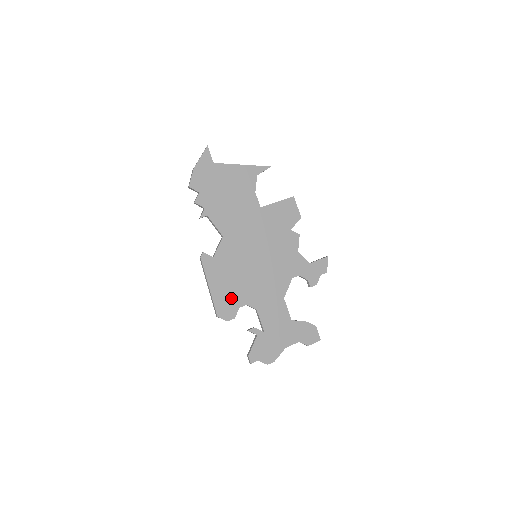
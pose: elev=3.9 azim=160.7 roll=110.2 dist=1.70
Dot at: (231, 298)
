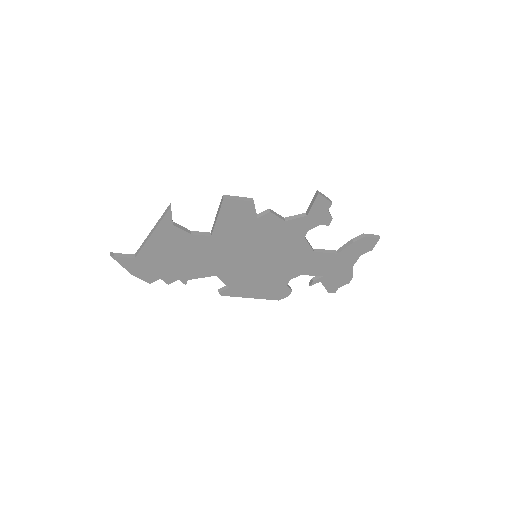
Dot at: (274, 288)
